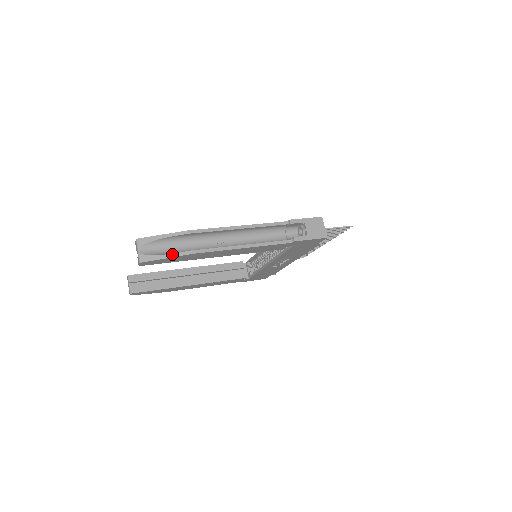
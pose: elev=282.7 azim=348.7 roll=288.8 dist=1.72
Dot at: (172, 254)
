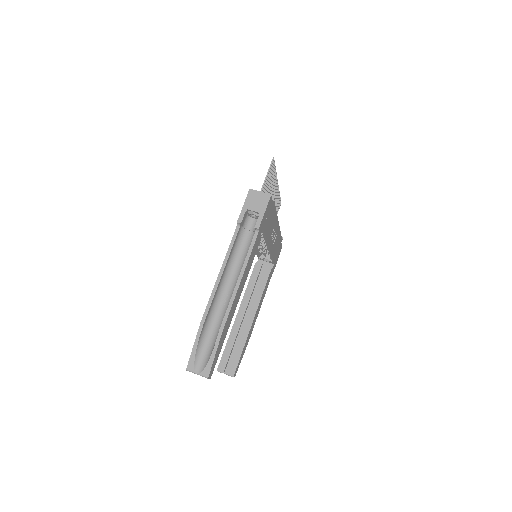
Dot at: (214, 347)
